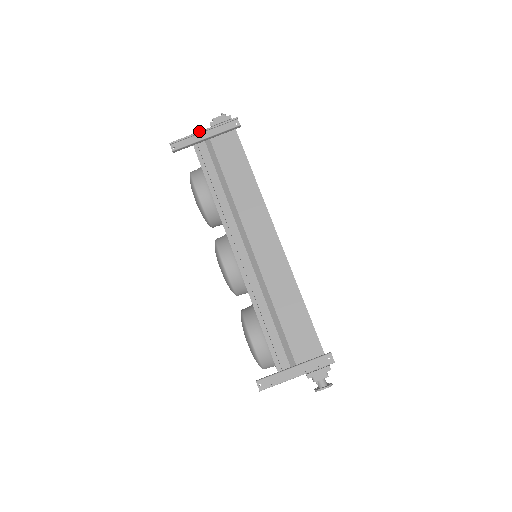
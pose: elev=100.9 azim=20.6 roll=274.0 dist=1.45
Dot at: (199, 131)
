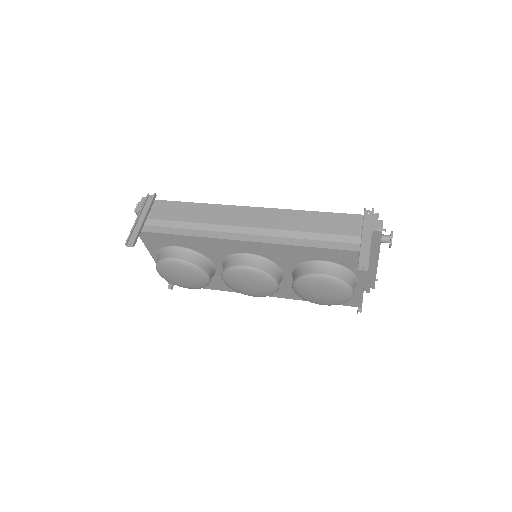
Dot at: (135, 220)
